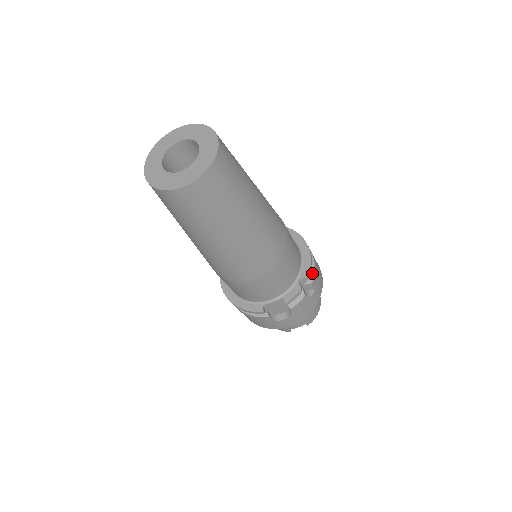
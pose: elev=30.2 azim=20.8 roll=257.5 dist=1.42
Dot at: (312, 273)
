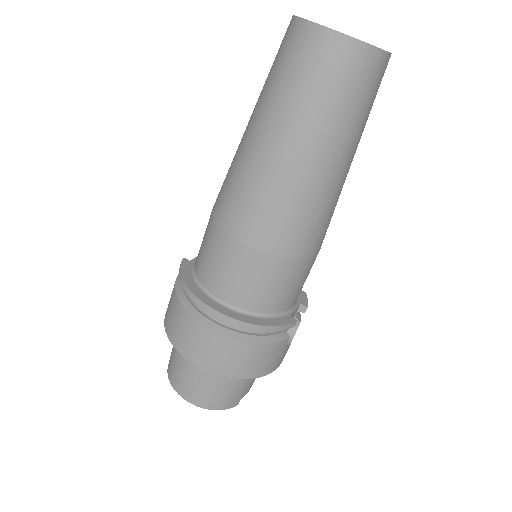
Dot at: occluded
